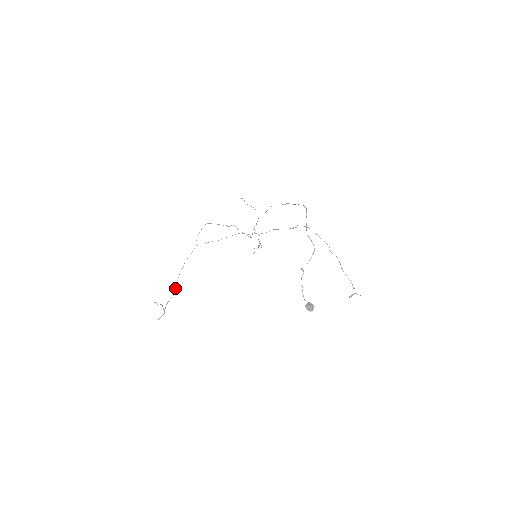
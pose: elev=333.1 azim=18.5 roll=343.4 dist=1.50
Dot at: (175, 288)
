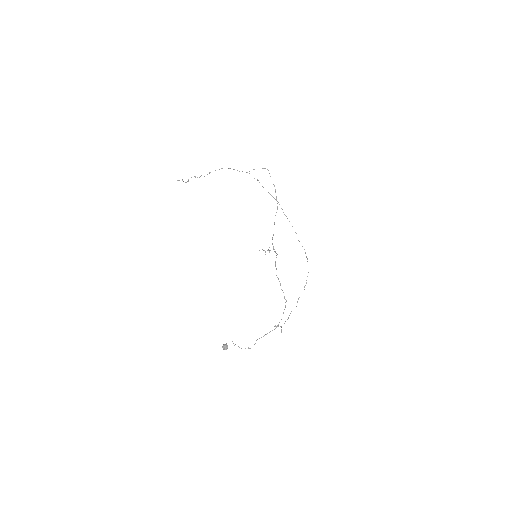
Dot at: occluded
